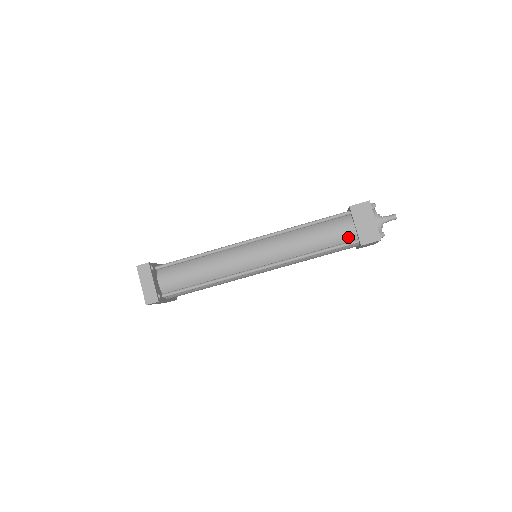
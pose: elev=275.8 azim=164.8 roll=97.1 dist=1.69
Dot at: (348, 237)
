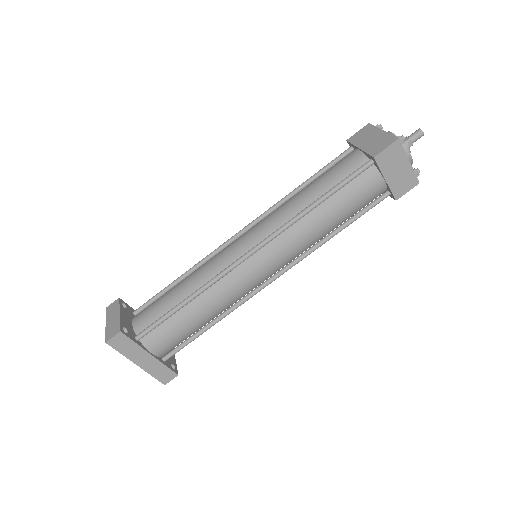
Dot at: (356, 165)
